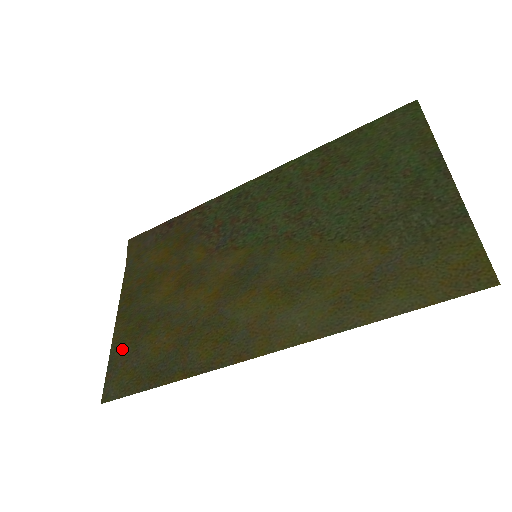
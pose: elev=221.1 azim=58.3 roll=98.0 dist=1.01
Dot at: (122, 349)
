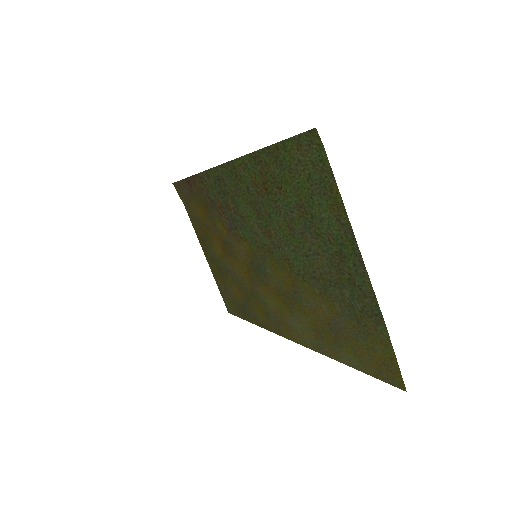
Dot at: (219, 282)
